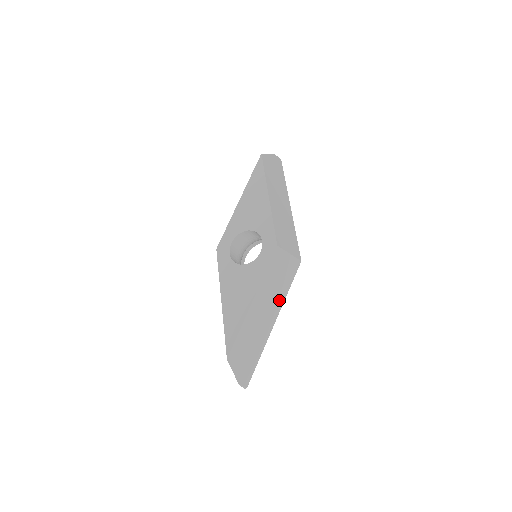
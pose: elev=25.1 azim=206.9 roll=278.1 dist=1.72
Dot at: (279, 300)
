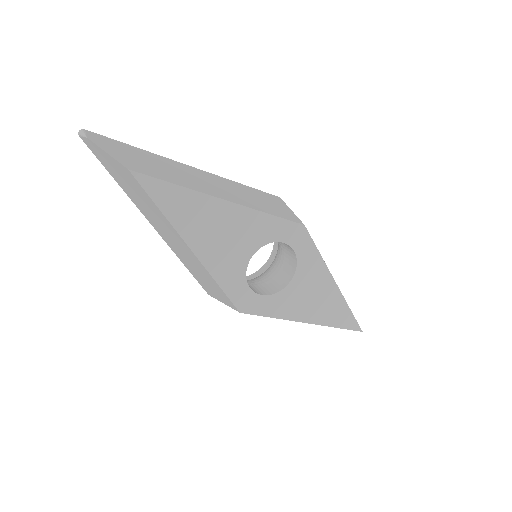
Dot at: occluded
